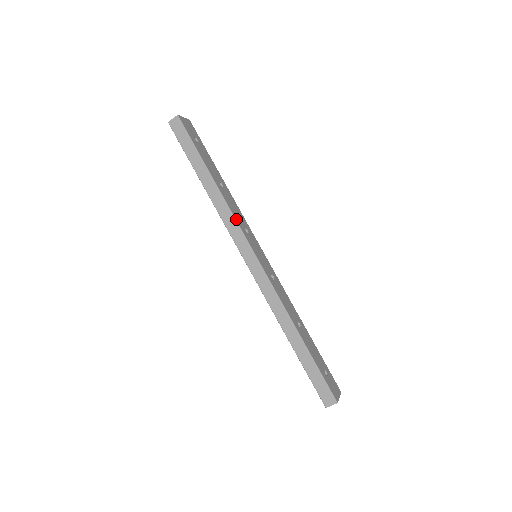
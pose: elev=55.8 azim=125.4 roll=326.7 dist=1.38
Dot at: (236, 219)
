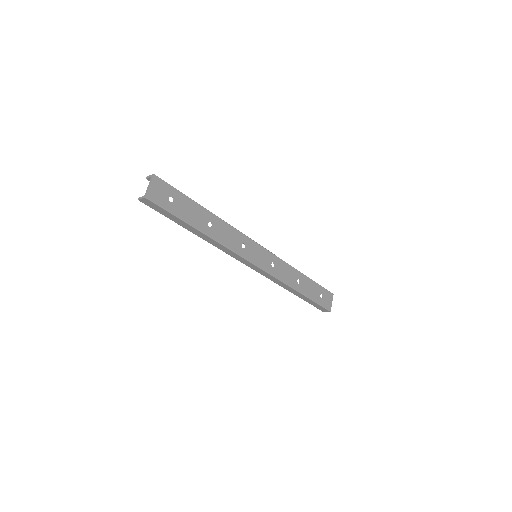
Dot at: (233, 250)
